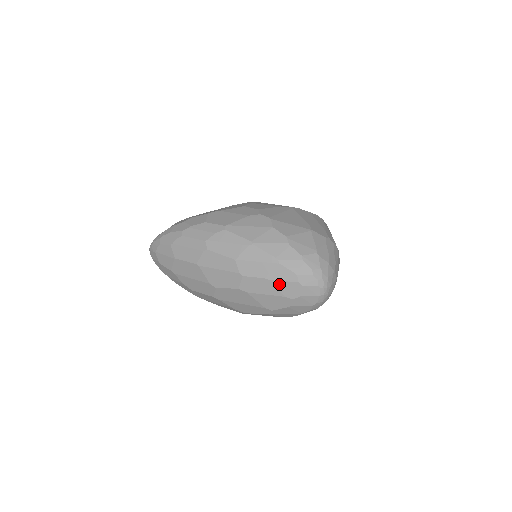
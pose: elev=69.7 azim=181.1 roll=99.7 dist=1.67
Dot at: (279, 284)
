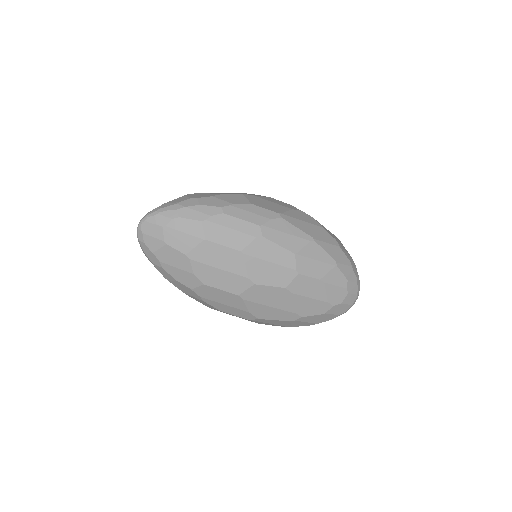
Dot at: (330, 288)
